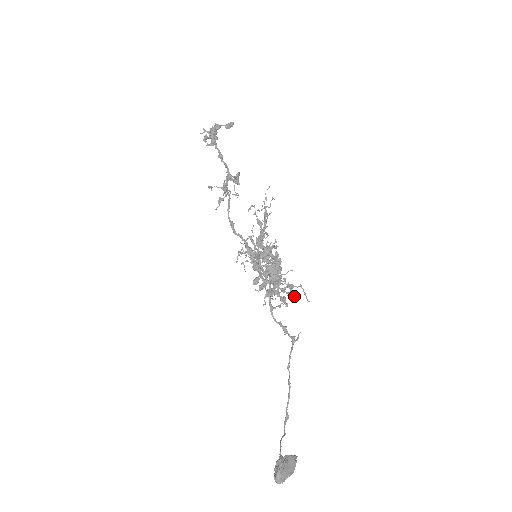
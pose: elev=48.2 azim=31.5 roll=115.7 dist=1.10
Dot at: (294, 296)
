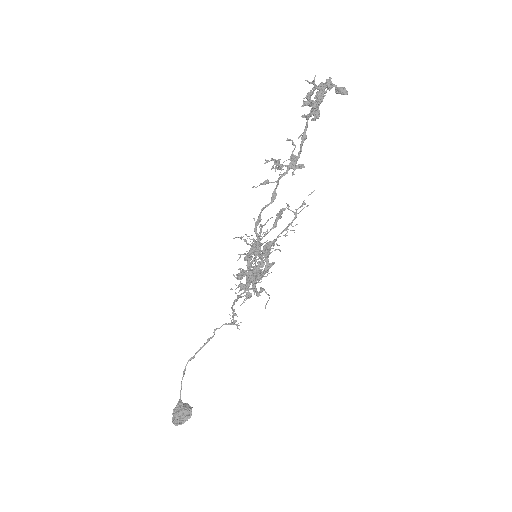
Dot at: (258, 294)
